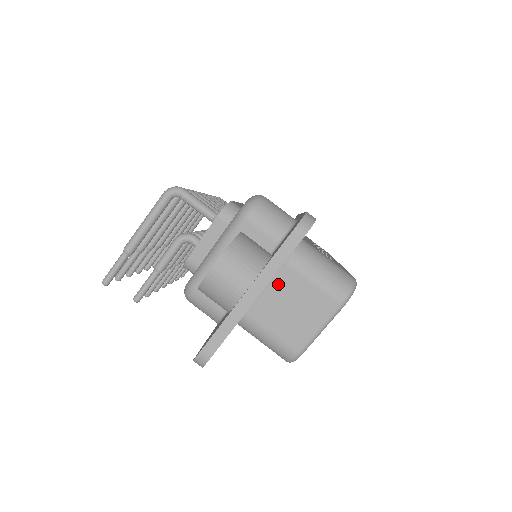
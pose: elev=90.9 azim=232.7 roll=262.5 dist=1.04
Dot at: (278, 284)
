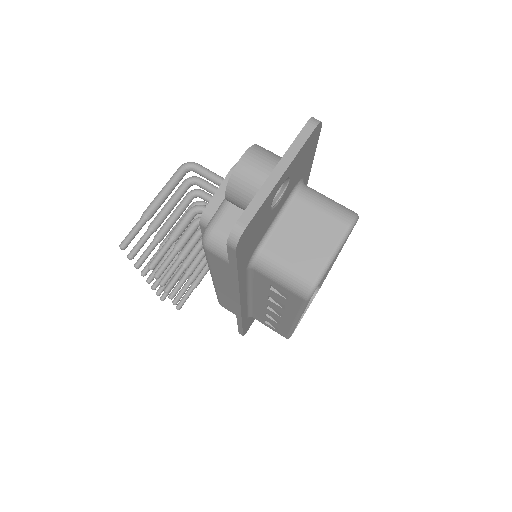
Dot at: (290, 216)
